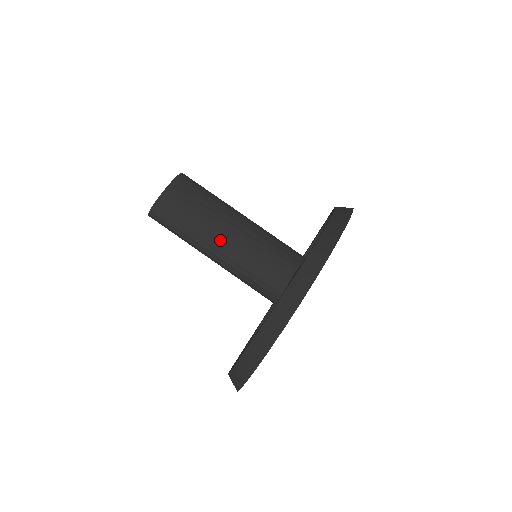
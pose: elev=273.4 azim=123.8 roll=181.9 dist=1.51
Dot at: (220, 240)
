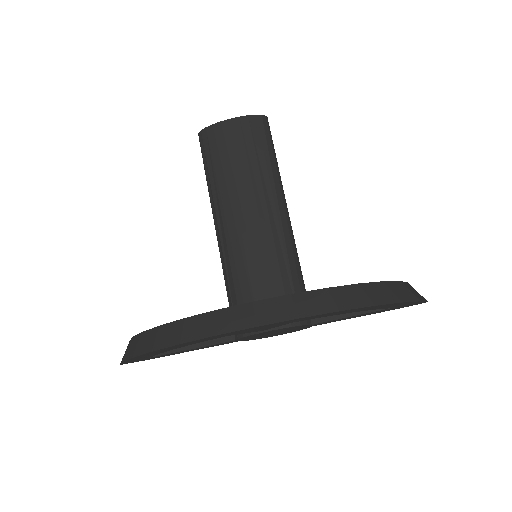
Dot at: (231, 208)
